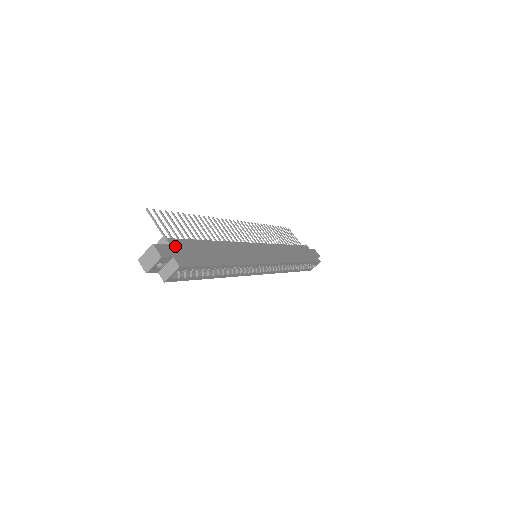
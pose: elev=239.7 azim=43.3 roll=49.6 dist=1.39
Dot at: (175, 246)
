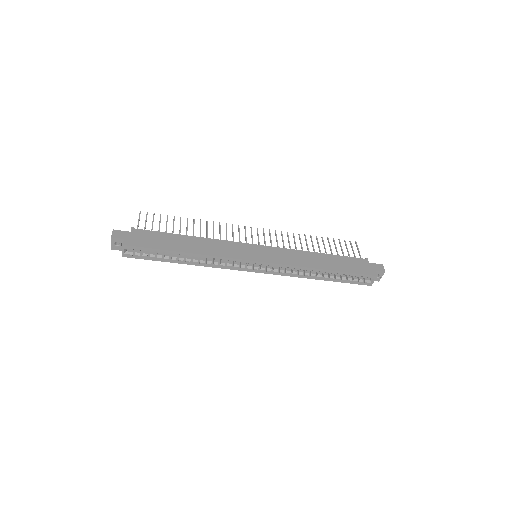
Dot at: (135, 233)
